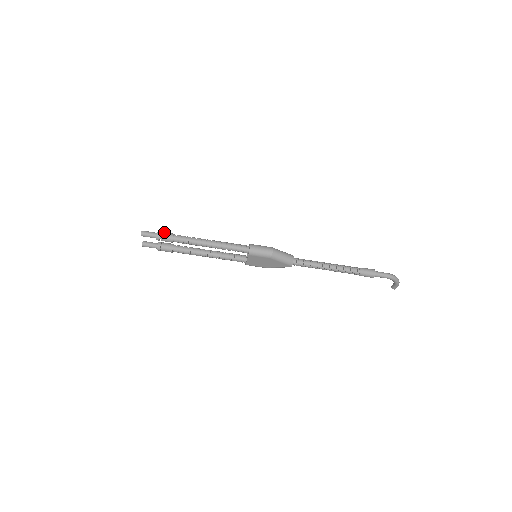
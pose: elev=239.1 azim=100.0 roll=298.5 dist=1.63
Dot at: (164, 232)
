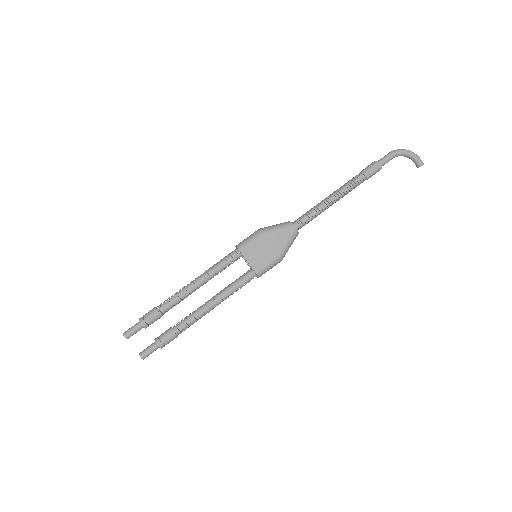
Dot at: (146, 314)
